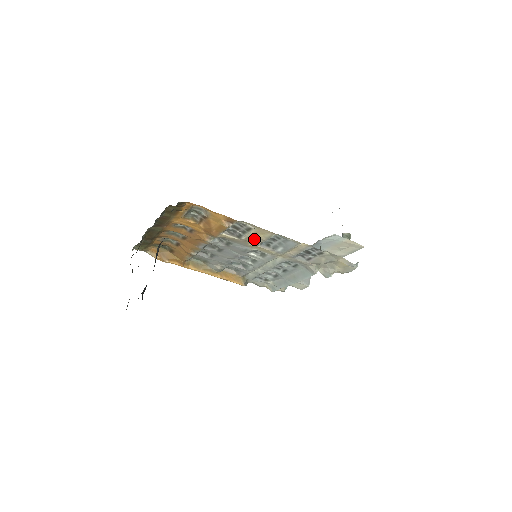
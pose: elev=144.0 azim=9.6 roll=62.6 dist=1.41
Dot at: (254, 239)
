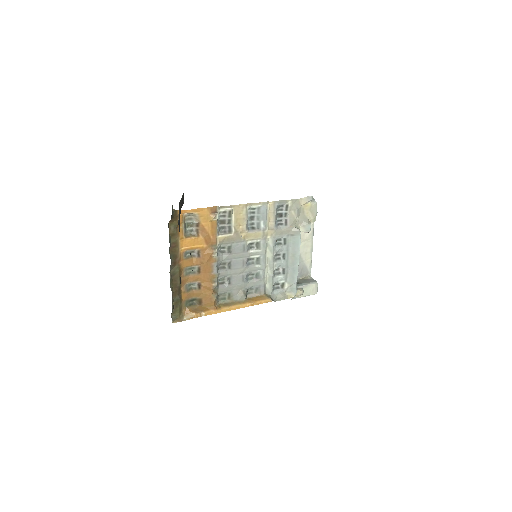
Dot at: (240, 226)
